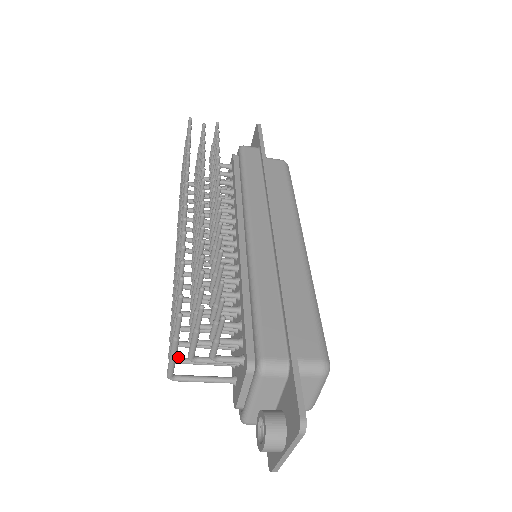
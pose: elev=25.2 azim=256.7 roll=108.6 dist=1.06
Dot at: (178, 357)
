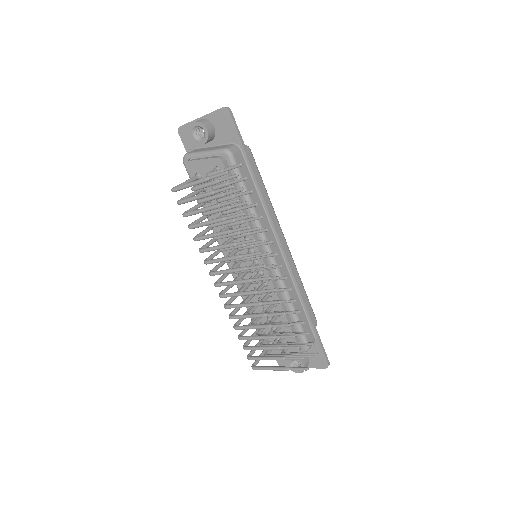
Dot at: (250, 354)
